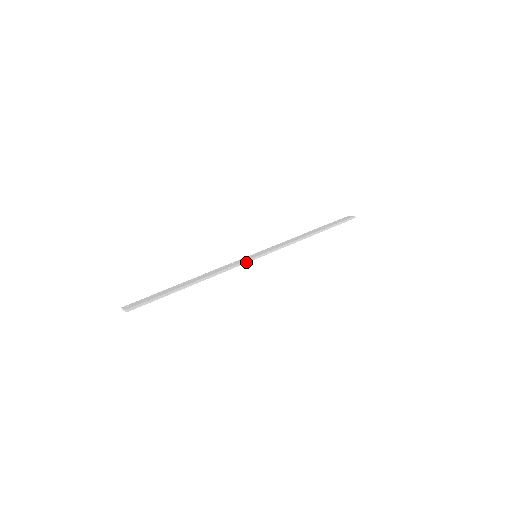
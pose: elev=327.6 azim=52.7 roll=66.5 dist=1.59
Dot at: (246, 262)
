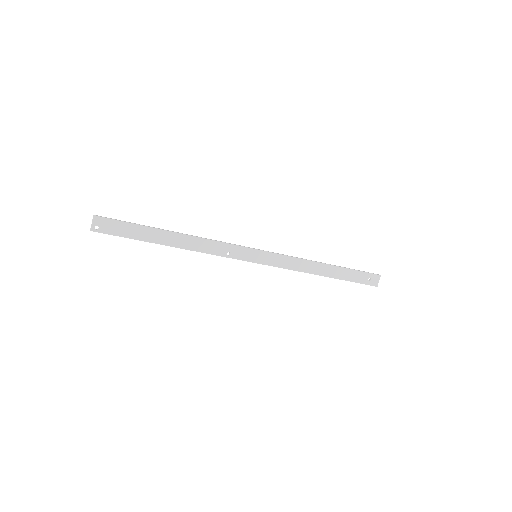
Dot at: (241, 246)
